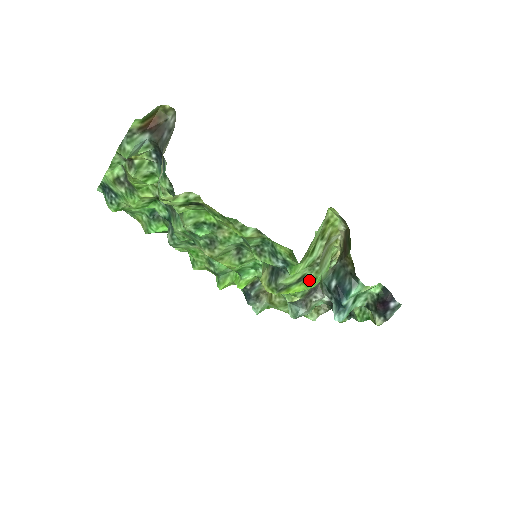
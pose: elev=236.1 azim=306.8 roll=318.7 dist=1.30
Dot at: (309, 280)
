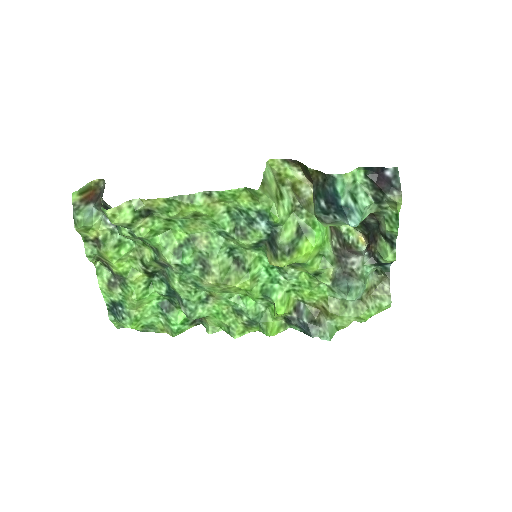
Dot at: (308, 227)
